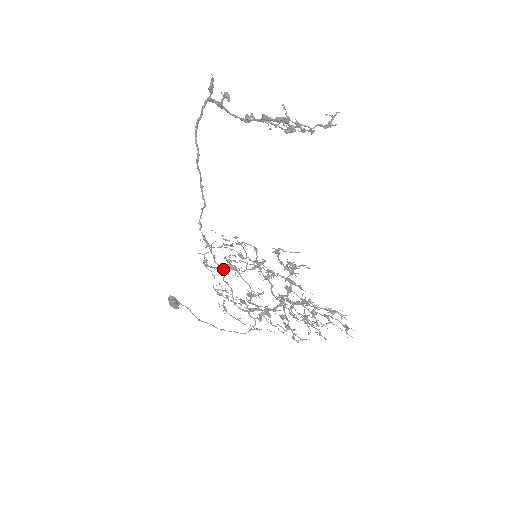
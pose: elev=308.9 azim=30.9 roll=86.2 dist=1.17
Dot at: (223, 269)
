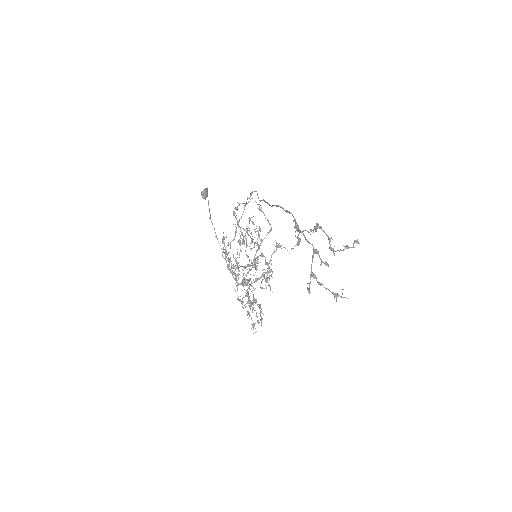
Dot at: (240, 228)
